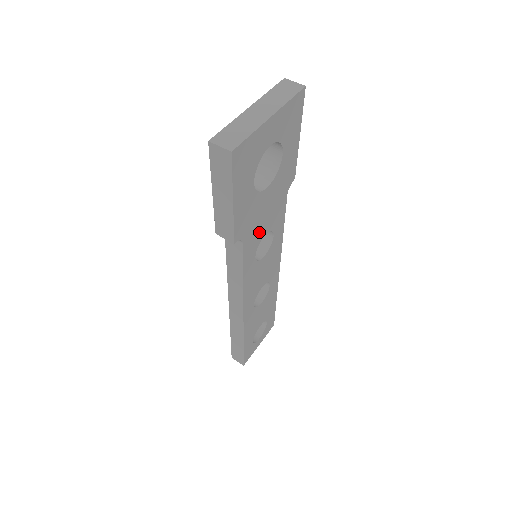
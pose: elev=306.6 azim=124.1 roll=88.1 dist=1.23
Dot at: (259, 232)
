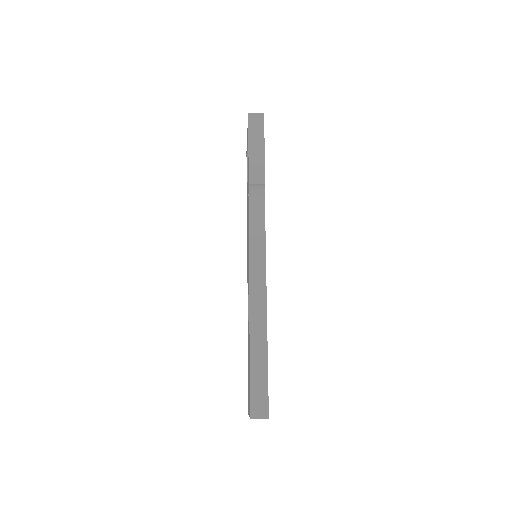
Dot at: occluded
